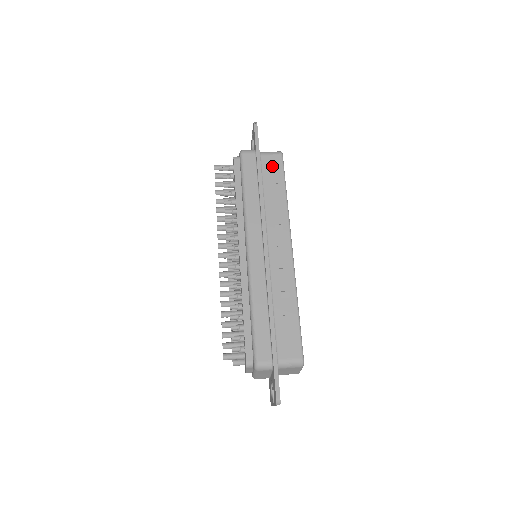
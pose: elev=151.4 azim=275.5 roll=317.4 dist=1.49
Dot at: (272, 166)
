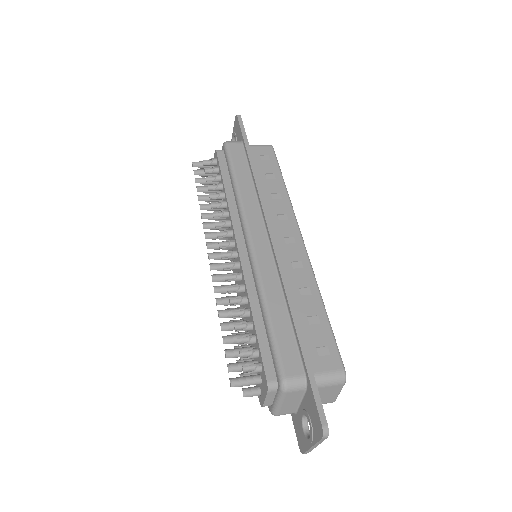
Dot at: (263, 157)
